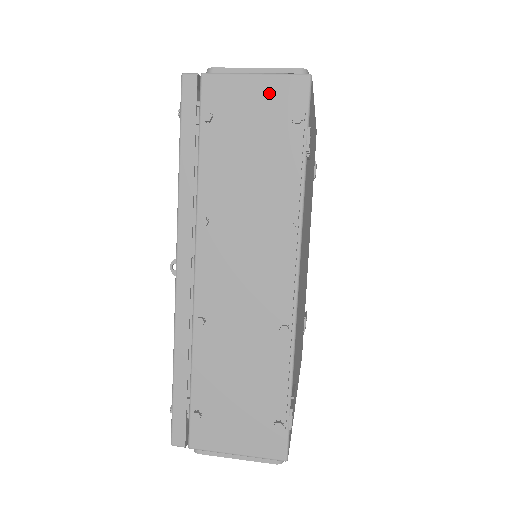
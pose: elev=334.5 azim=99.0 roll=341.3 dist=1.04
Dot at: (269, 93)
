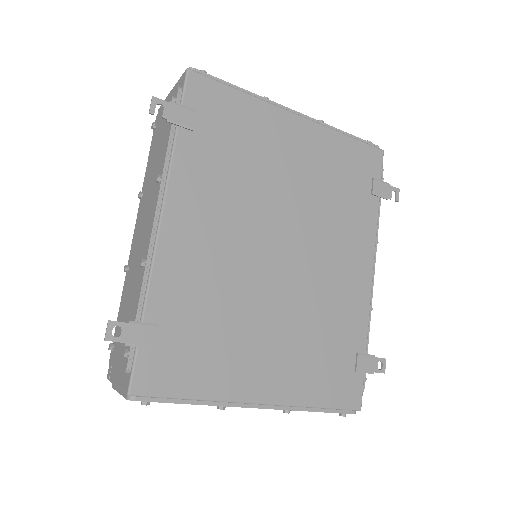
Dot at: occluded
